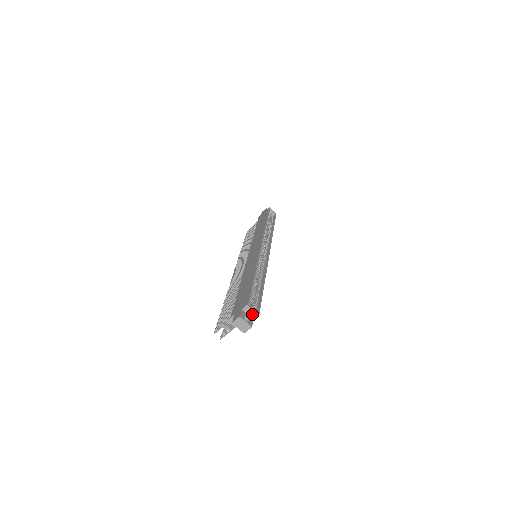
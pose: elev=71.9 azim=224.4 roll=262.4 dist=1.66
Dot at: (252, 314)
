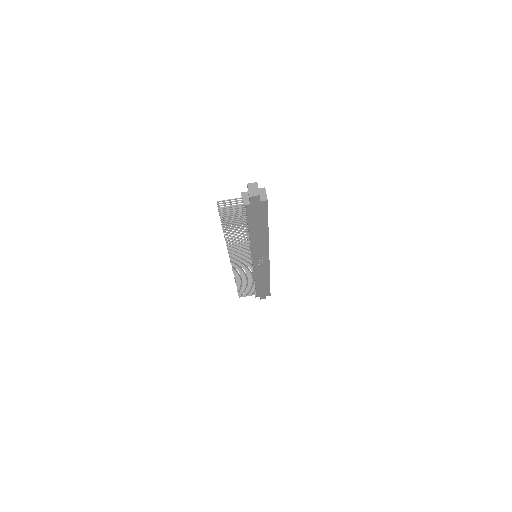
Dot at: (263, 196)
